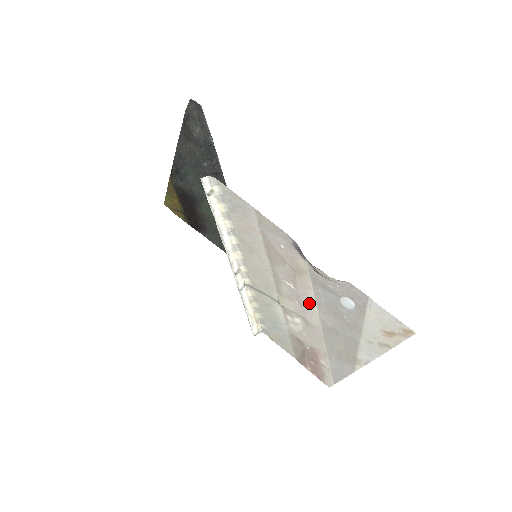
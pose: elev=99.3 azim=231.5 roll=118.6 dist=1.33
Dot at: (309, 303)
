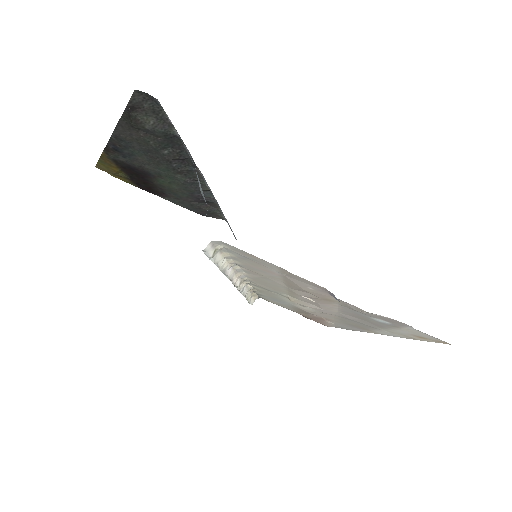
Dot at: (330, 309)
